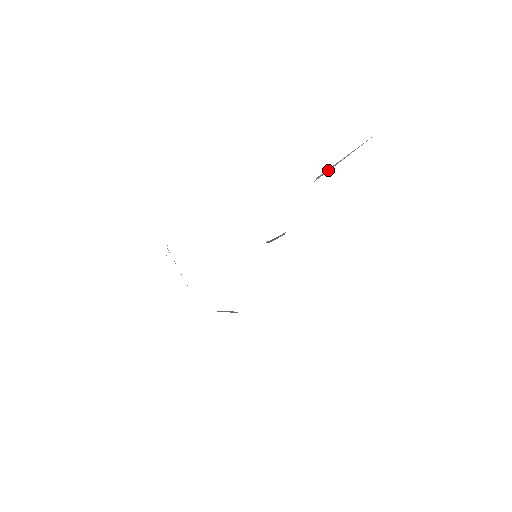
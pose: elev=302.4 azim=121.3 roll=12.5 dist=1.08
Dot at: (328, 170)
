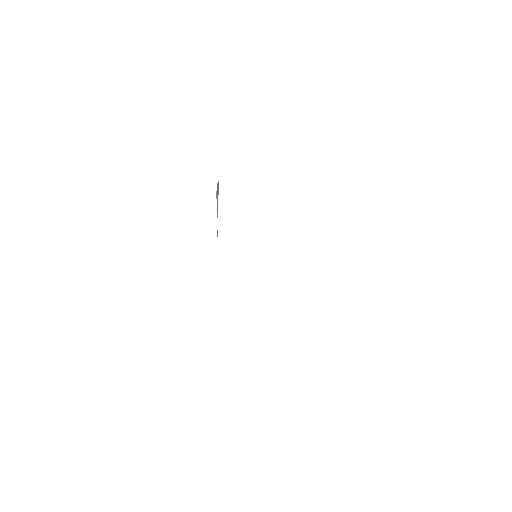
Dot at: occluded
